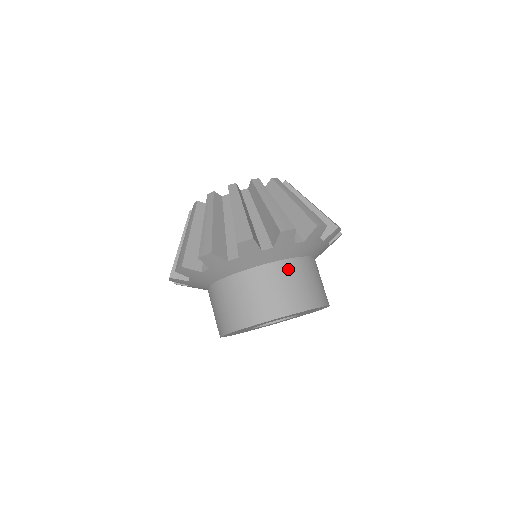
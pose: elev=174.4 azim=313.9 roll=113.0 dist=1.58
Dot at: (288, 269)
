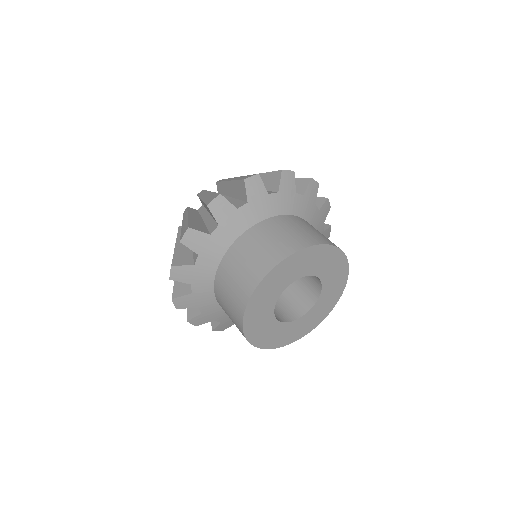
Dot at: occluded
